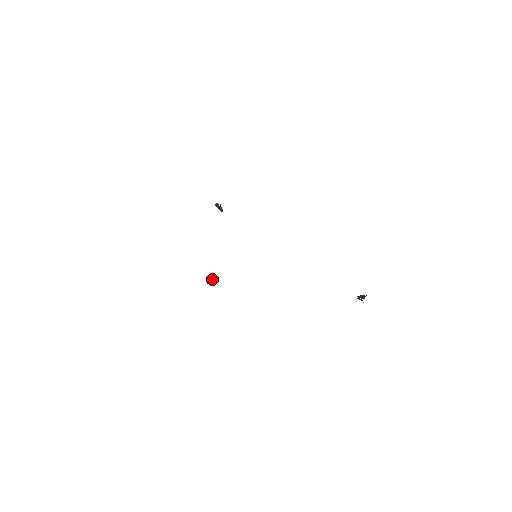
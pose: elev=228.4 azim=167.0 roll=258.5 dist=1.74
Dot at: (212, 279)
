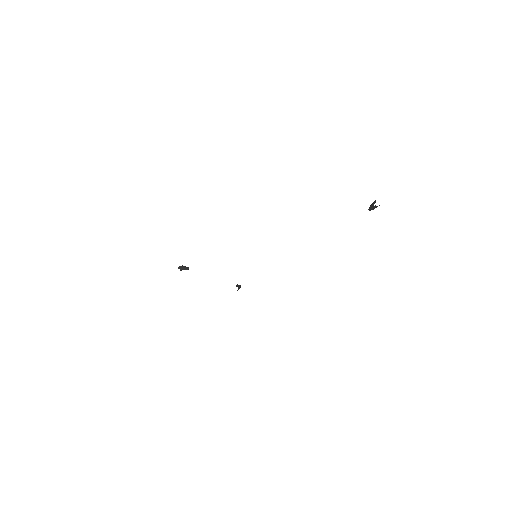
Dot at: (238, 285)
